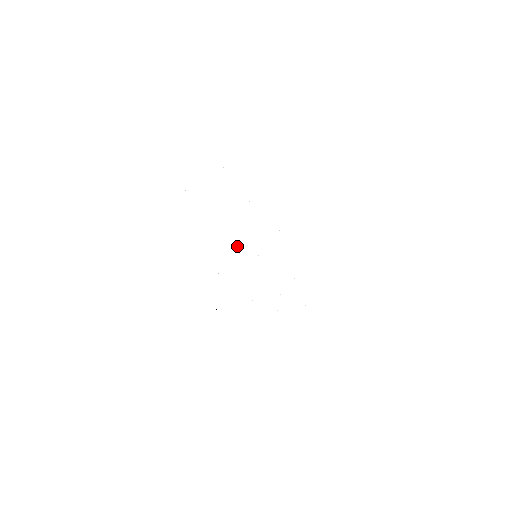
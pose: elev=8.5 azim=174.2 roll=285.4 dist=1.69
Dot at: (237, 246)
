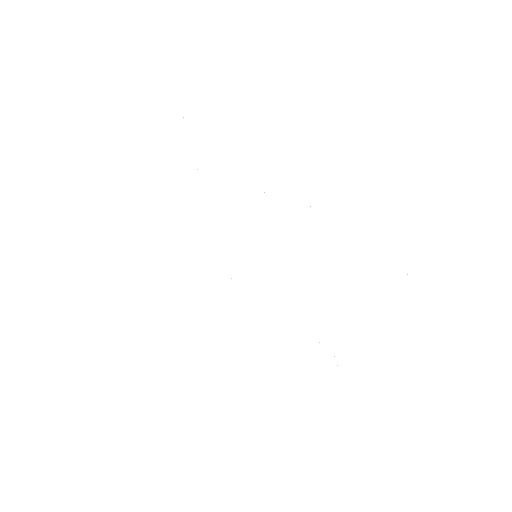
Dot at: occluded
